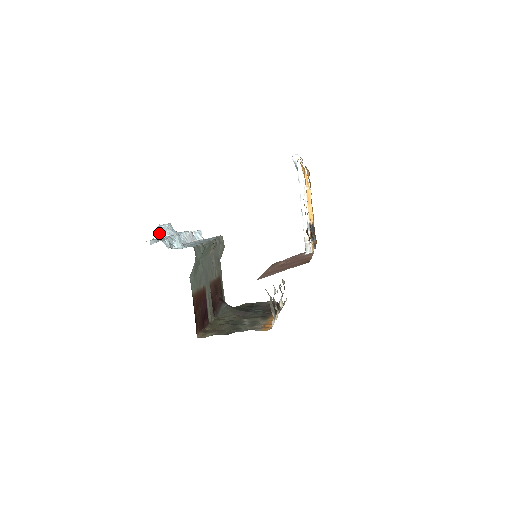
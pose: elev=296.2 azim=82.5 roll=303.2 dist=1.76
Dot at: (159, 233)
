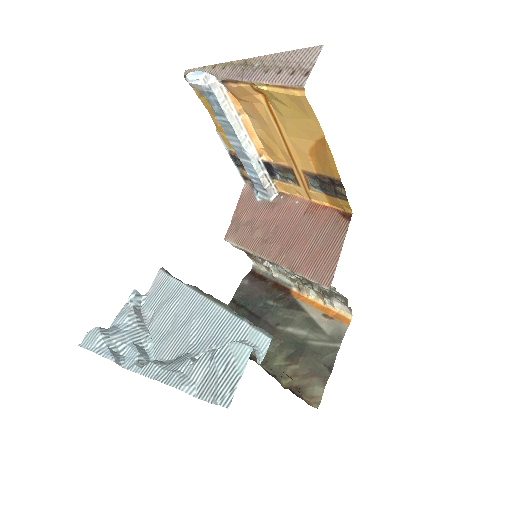
Dot at: (116, 359)
